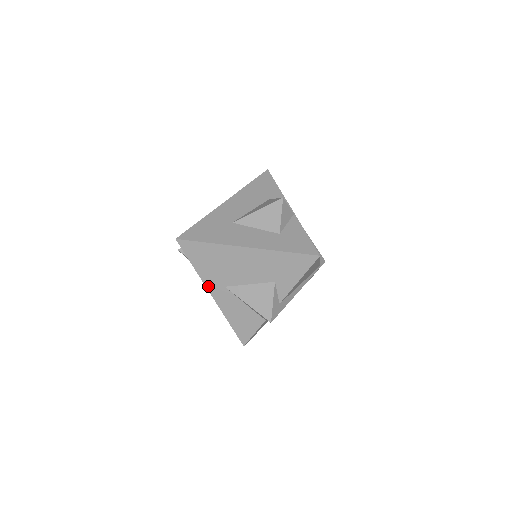
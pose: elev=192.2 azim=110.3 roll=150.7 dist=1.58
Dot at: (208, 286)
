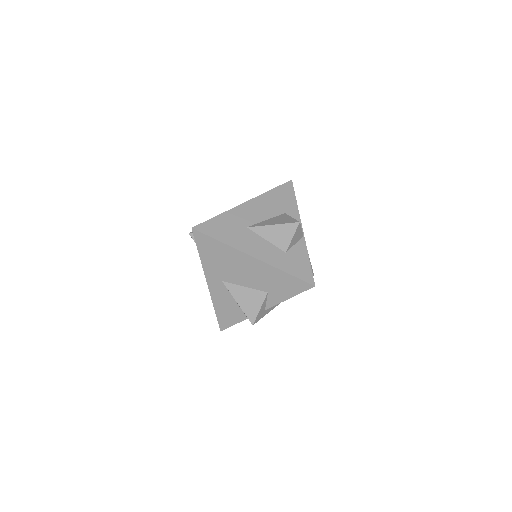
Dot at: (207, 275)
